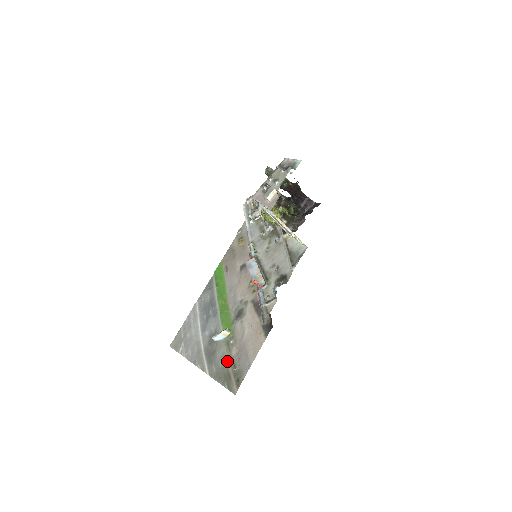
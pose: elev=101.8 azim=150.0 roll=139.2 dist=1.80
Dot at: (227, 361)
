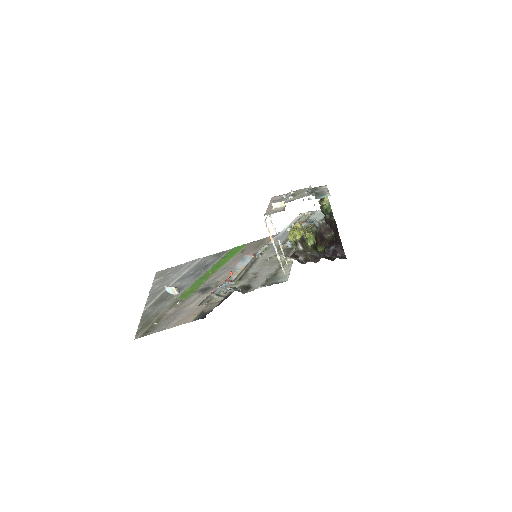
Dot at: (160, 313)
